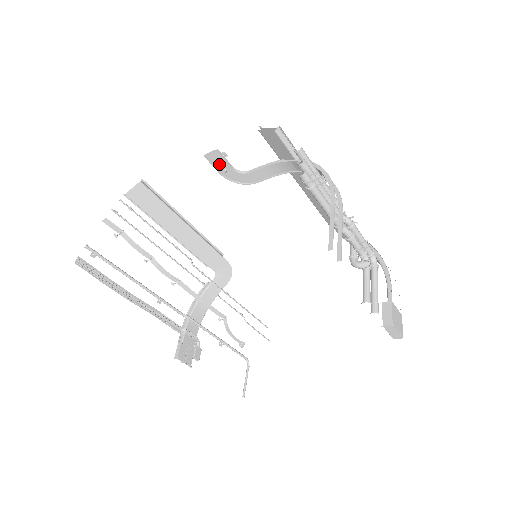
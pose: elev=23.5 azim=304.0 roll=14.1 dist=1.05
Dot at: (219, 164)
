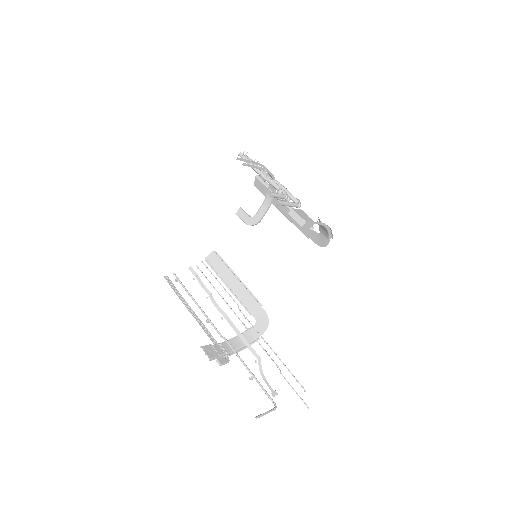
Dot at: (243, 217)
